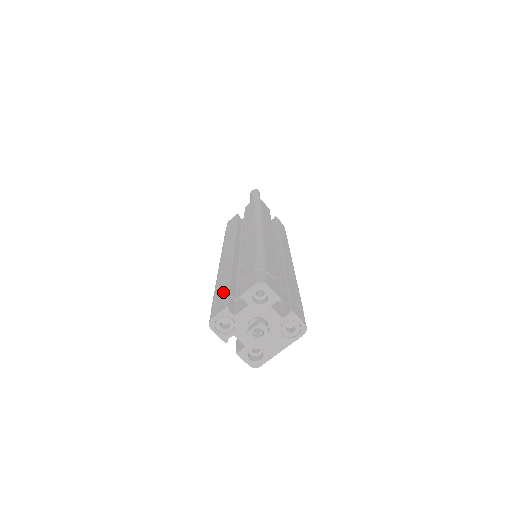
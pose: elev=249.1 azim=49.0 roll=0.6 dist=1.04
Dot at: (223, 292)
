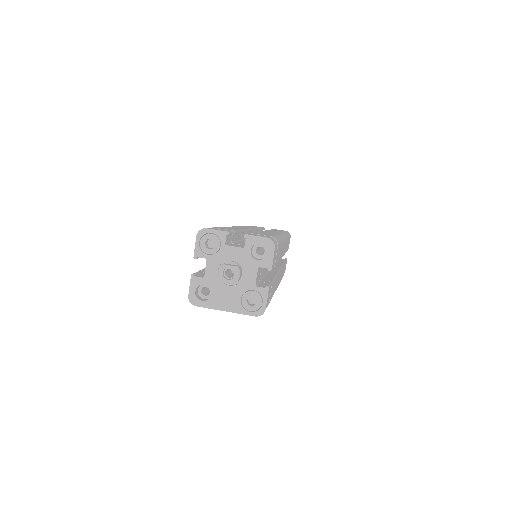
Dot at: (228, 229)
